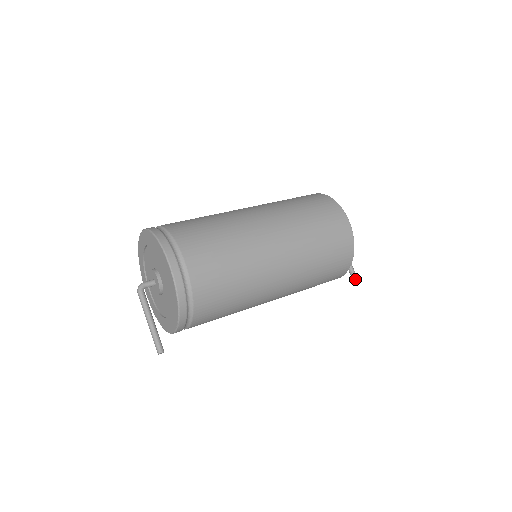
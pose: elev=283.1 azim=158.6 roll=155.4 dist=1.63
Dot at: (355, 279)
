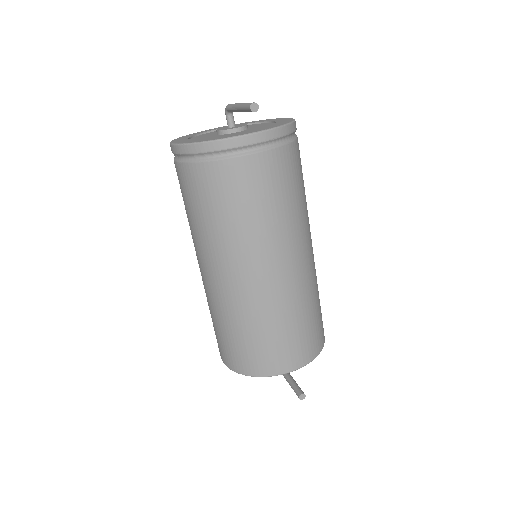
Dot at: (301, 390)
